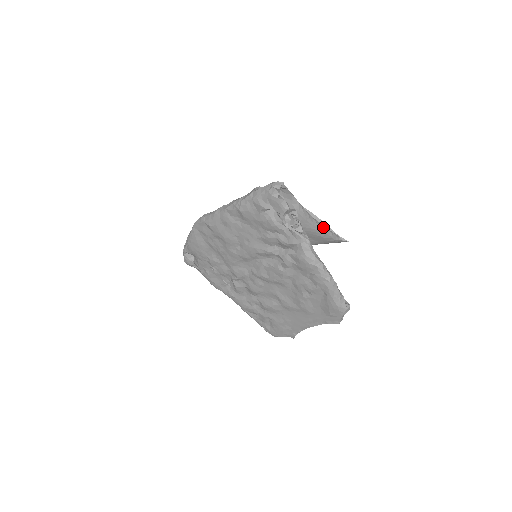
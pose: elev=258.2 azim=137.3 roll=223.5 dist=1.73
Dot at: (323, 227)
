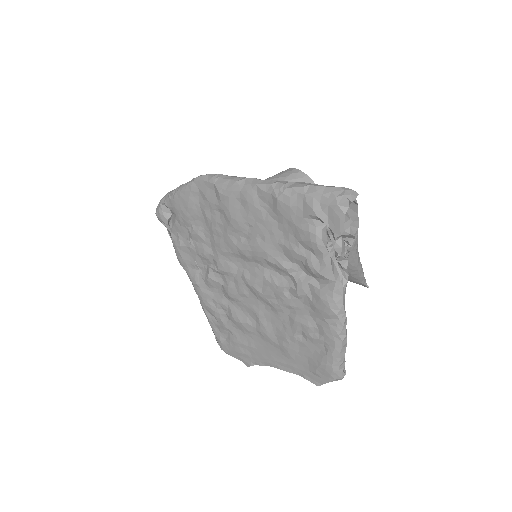
Dot at: (360, 265)
